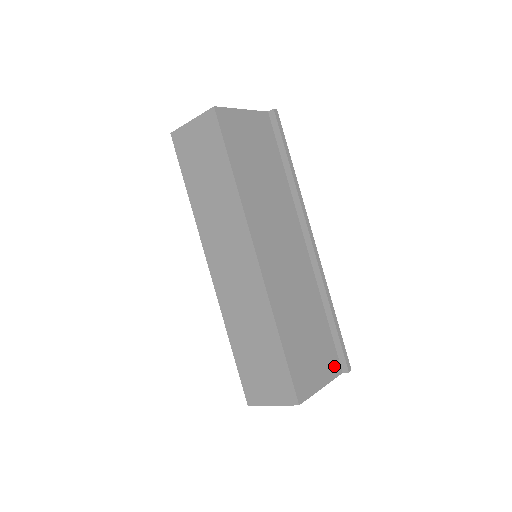
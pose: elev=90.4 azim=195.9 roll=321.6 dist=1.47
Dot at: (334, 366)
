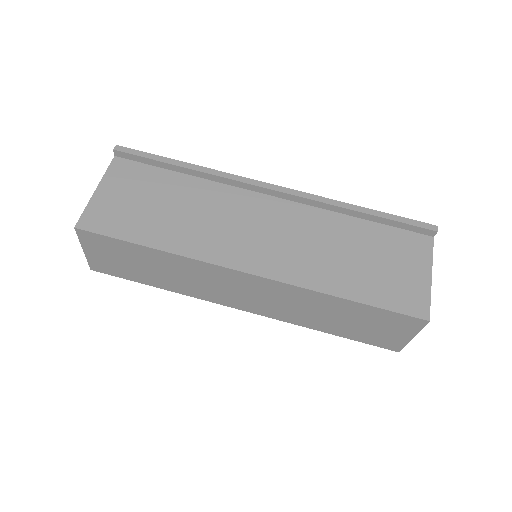
Dot at: (419, 244)
